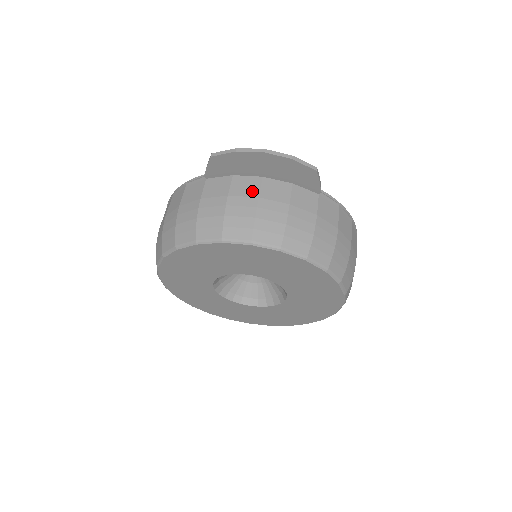
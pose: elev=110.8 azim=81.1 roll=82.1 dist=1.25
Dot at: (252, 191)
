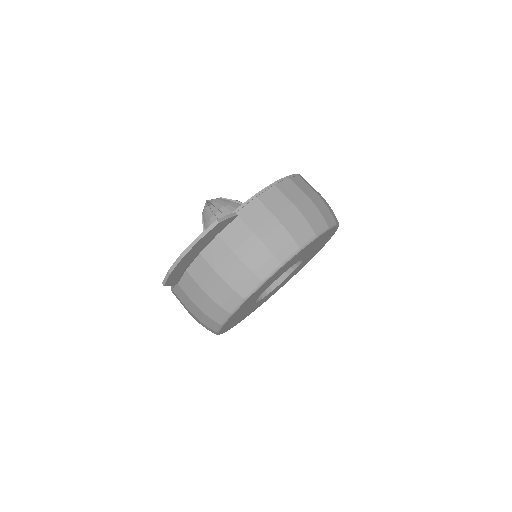
Dot at: (207, 270)
